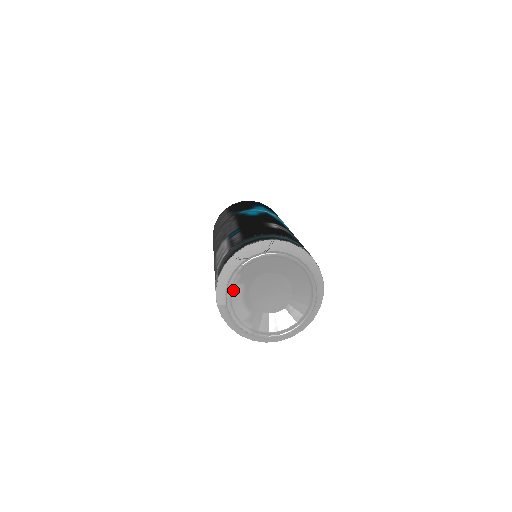
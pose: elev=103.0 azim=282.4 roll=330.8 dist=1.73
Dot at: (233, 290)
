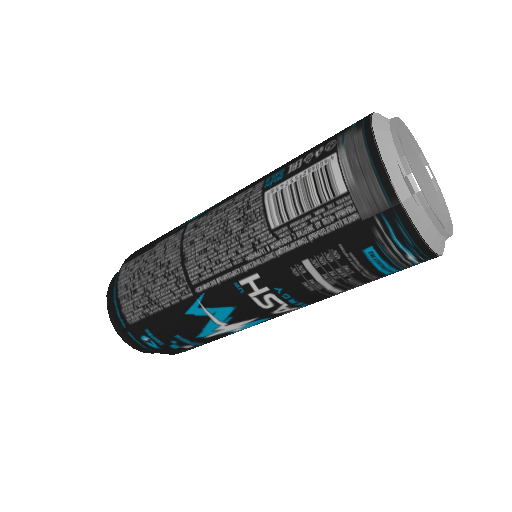
Dot at: (406, 170)
